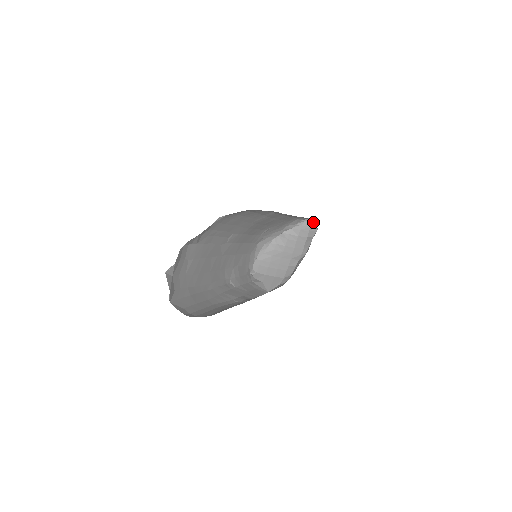
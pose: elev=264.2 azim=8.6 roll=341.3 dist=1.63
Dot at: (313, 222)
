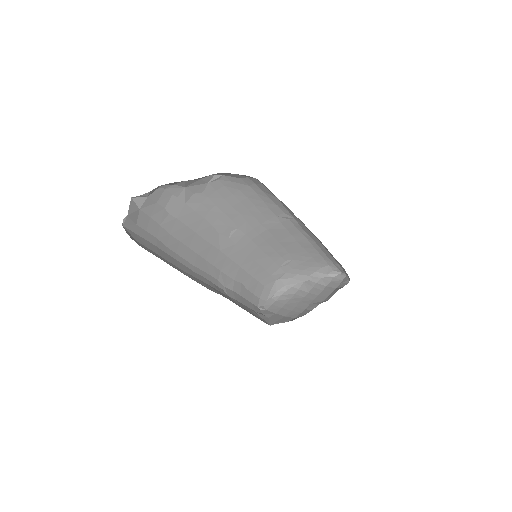
Dot at: (345, 271)
